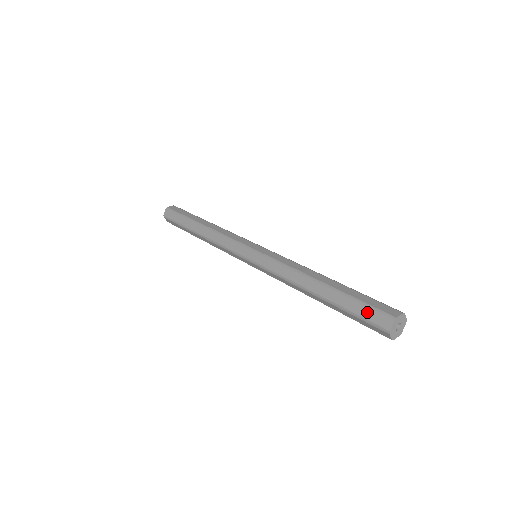
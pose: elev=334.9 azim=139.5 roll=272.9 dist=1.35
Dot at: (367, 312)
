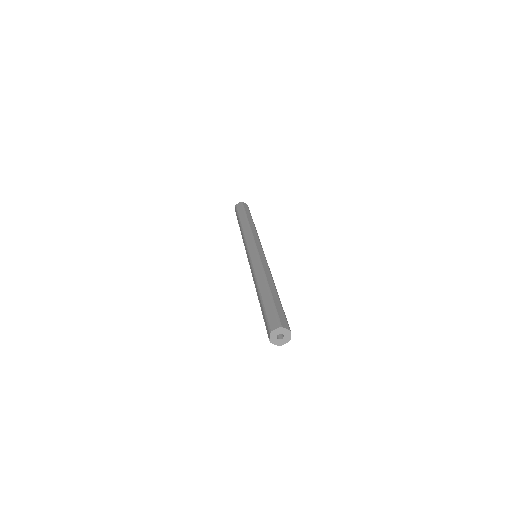
Dot at: (272, 315)
